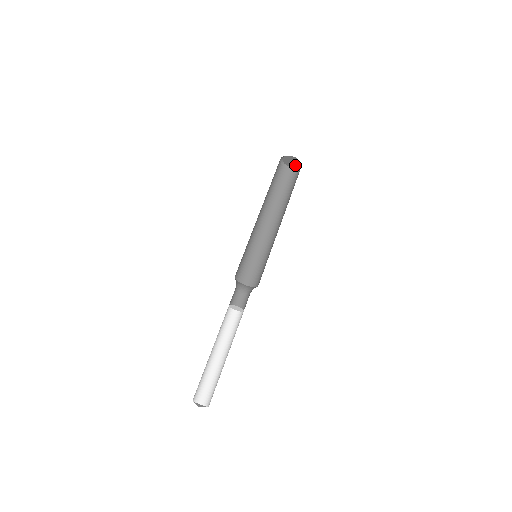
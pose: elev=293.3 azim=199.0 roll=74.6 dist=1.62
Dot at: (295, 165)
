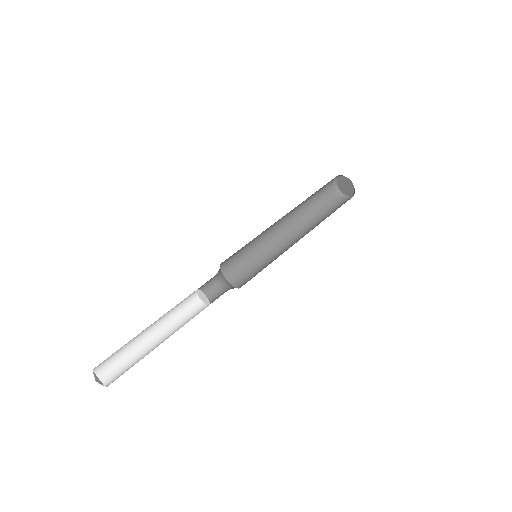
Dot at: (347, 192)
